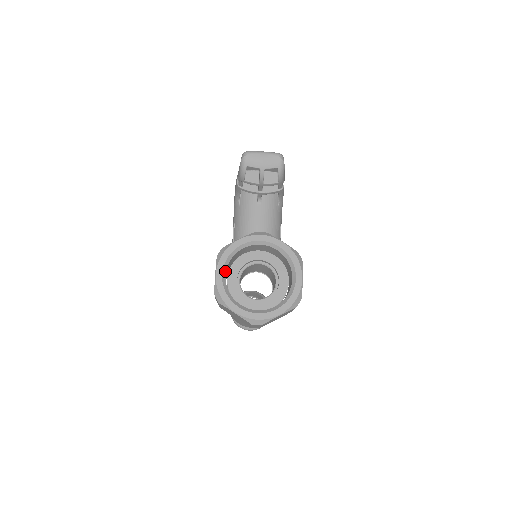
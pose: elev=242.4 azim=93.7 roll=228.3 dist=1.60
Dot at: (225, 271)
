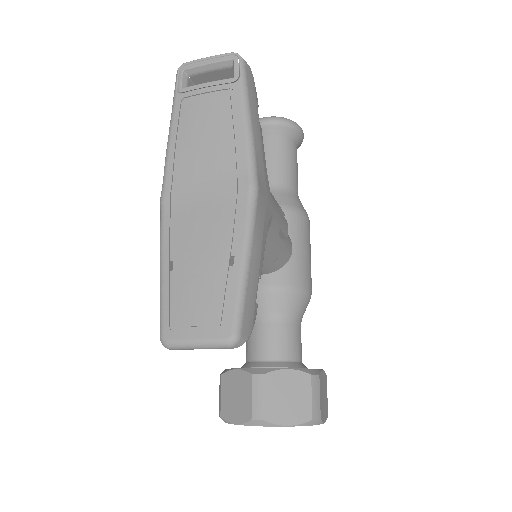
Dot at: occluded
